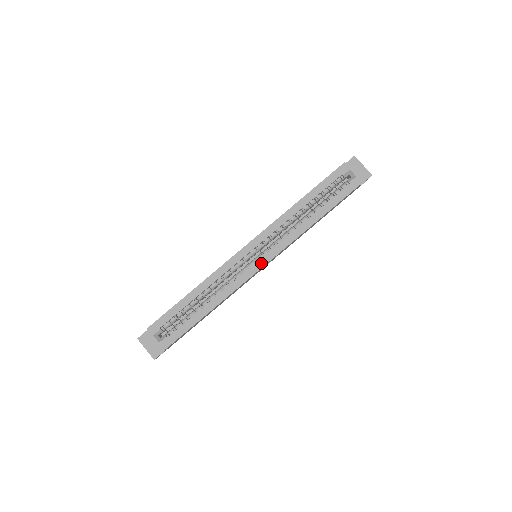
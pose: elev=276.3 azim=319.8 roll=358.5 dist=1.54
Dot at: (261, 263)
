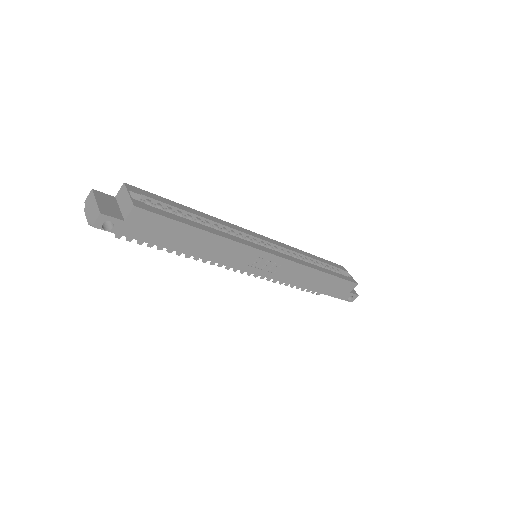
Dot at: (270, 251)
